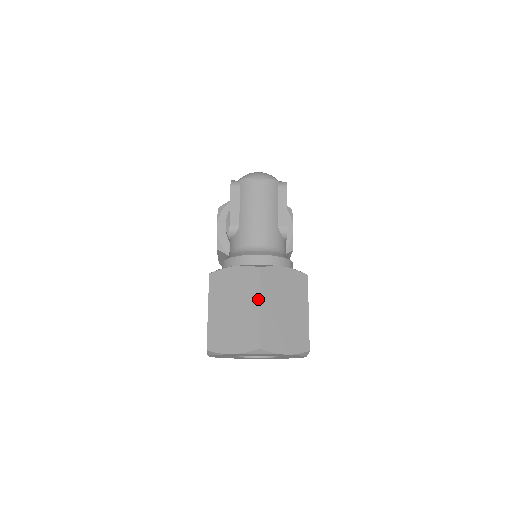
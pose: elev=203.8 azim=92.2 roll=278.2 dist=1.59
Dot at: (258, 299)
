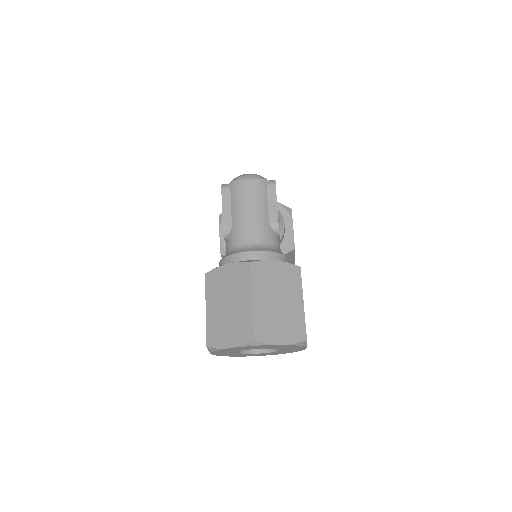
Dot at: (250, 293)
